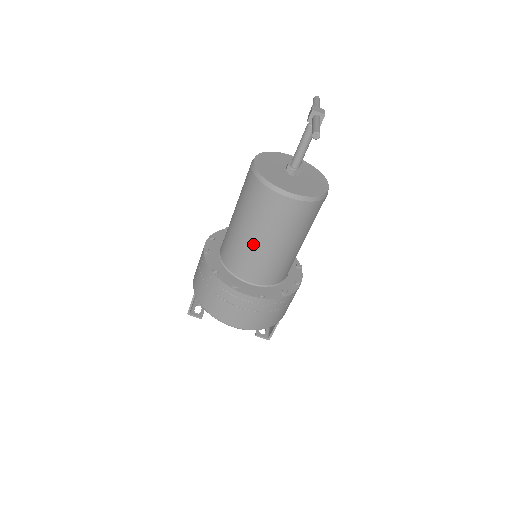
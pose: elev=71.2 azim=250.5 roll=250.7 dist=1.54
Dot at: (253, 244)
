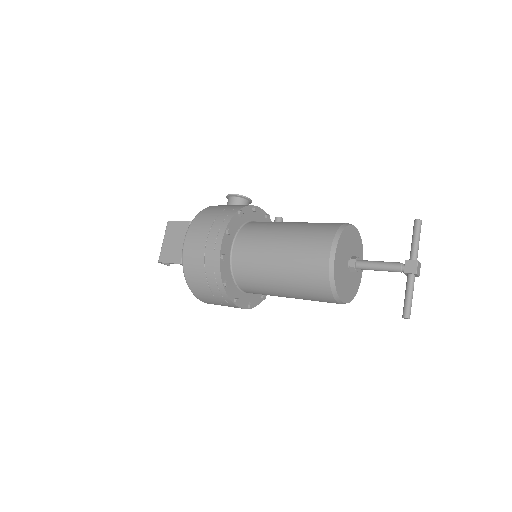
Dot at: (277, 292)
